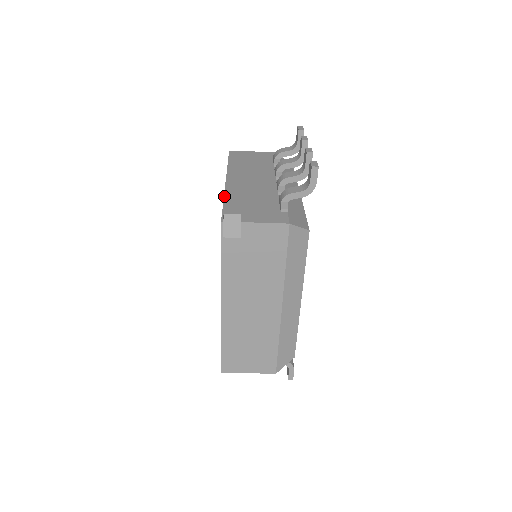
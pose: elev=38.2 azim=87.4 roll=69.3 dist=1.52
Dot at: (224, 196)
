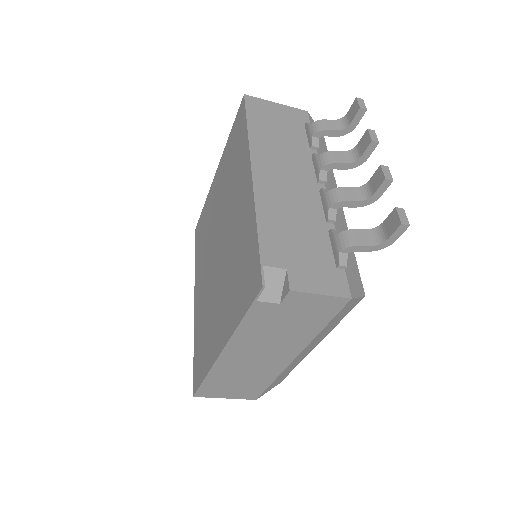
Dot at: (256, 218)
